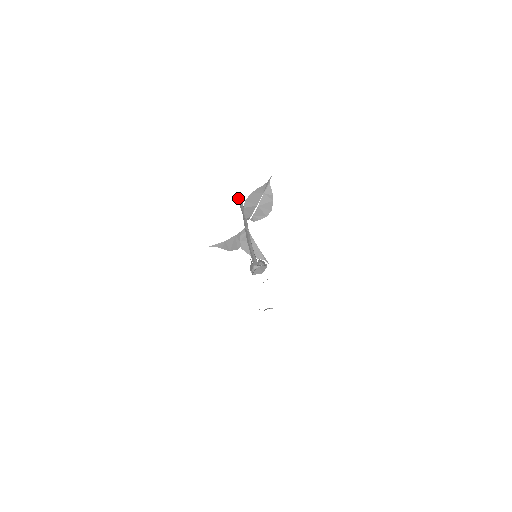
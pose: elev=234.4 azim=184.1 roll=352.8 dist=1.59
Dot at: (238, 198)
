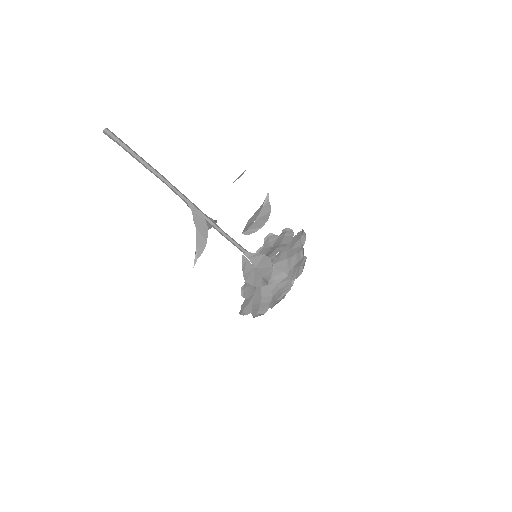
Dot at: (103, 131)
